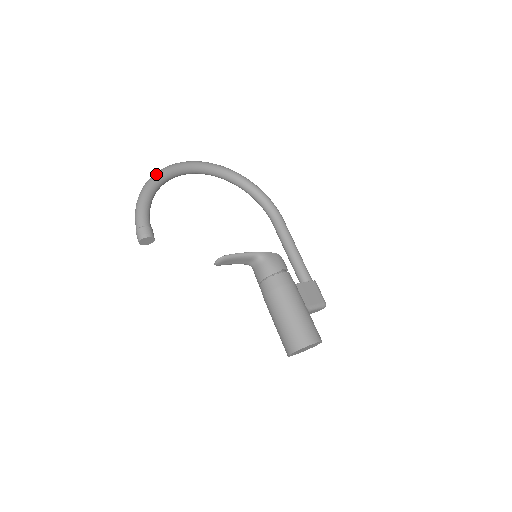
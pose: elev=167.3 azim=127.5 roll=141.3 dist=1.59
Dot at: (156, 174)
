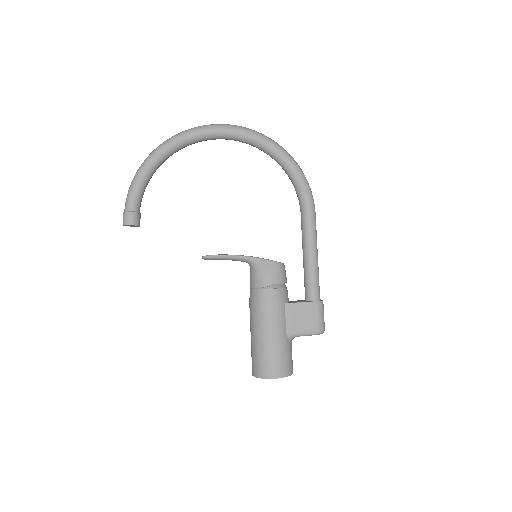
Dot at: (161, 145)
